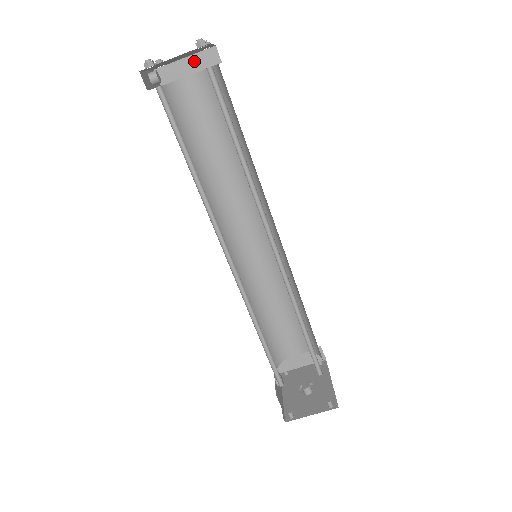
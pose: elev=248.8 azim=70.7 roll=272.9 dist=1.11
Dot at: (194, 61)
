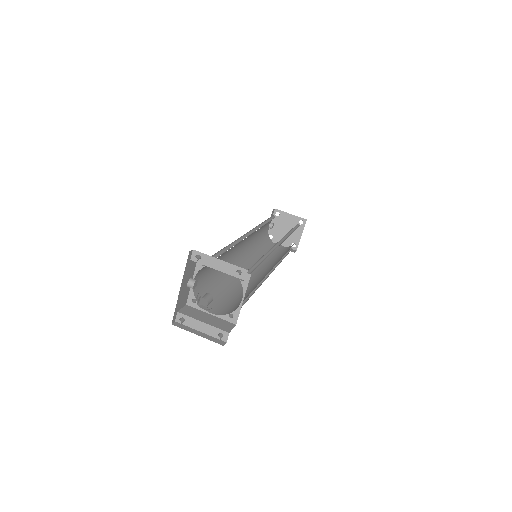
Dot at: occluded
